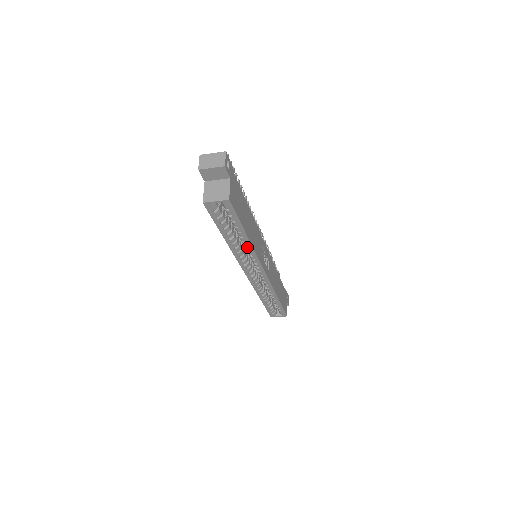
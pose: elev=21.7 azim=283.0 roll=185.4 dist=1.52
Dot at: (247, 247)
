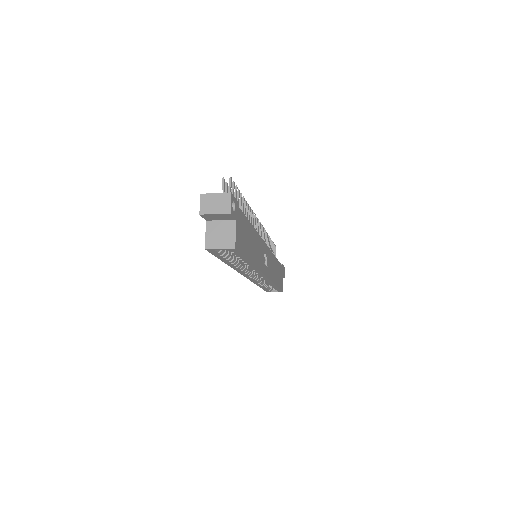
Dot at: (250, 266)
